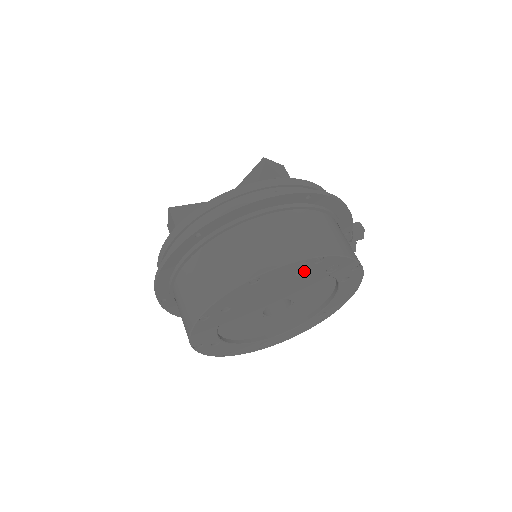
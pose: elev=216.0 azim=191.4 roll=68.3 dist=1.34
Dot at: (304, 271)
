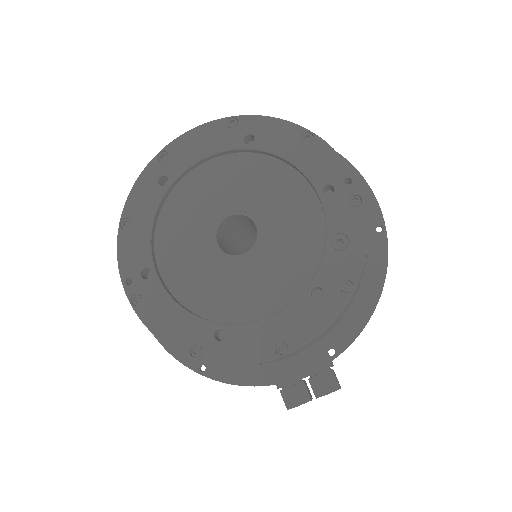
Dot at: (331, 196)
